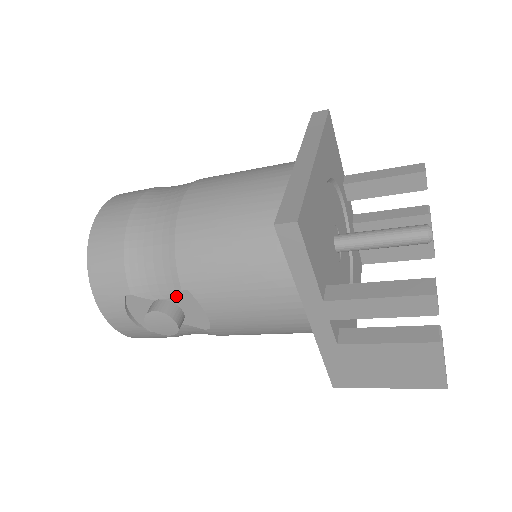
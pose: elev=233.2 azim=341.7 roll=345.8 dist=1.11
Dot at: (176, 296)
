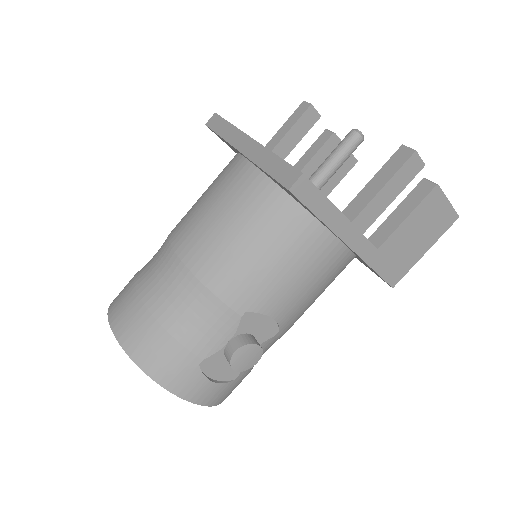
Dot at: (240, 326)
